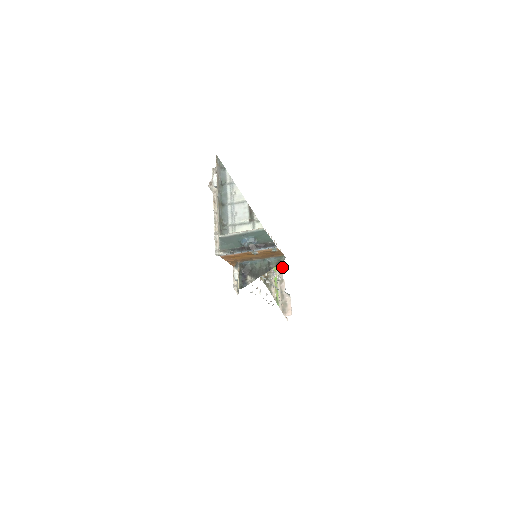
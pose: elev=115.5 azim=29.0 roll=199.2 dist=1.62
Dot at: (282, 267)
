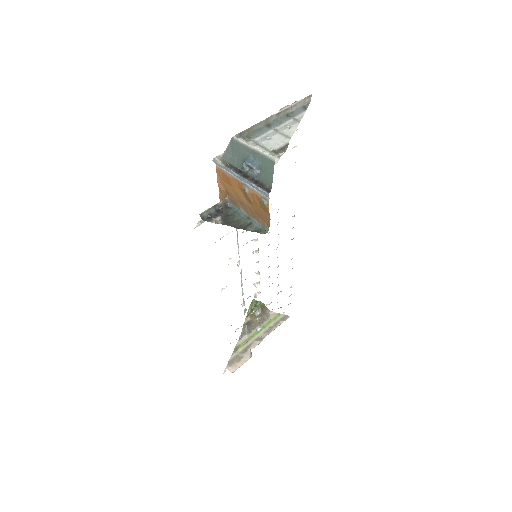
Dot at: (273, 330)
